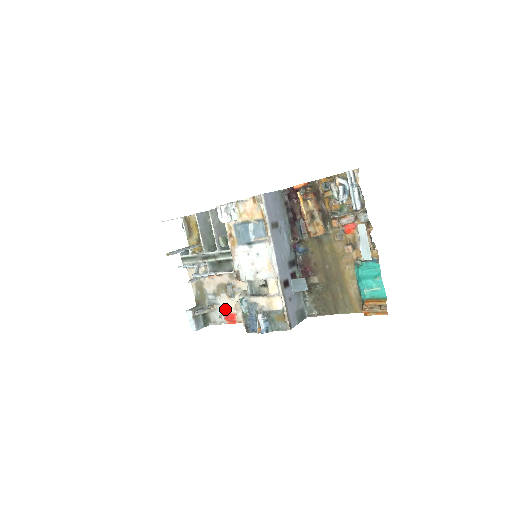
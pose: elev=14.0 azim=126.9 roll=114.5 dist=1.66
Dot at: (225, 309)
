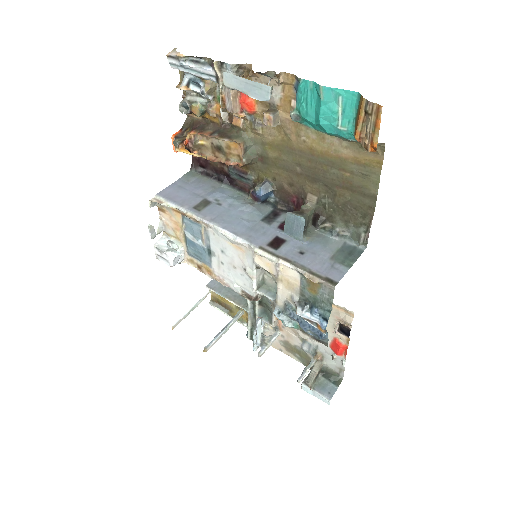
Dot at: occluded
